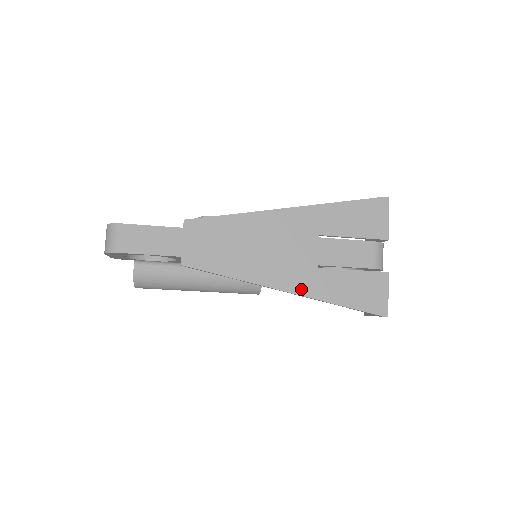
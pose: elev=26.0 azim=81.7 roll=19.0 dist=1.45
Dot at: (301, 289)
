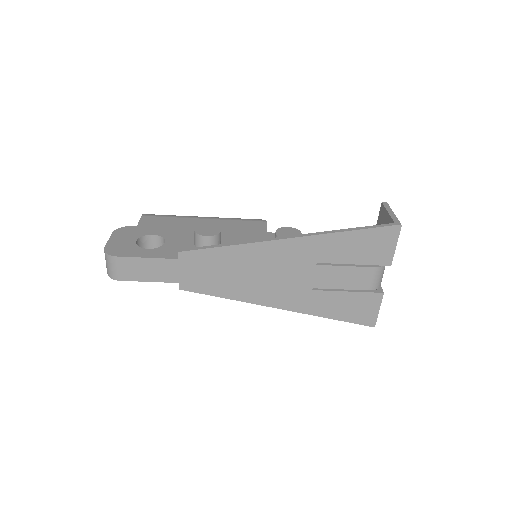
Dot at: (294, 307)
